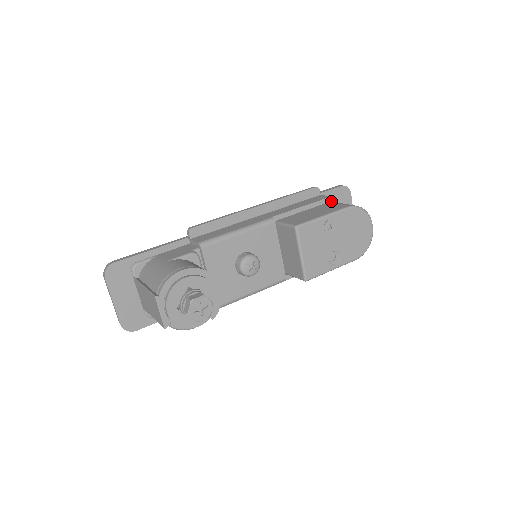
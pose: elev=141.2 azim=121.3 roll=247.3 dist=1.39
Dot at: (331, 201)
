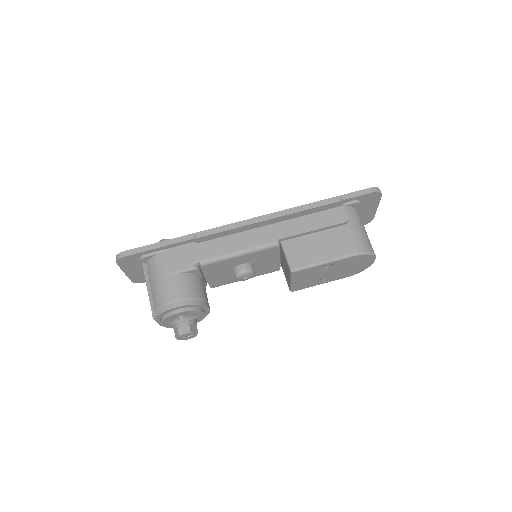
Dot at: (354, 205)
